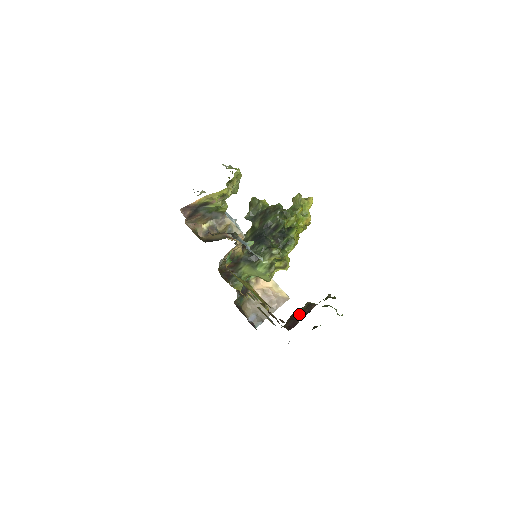
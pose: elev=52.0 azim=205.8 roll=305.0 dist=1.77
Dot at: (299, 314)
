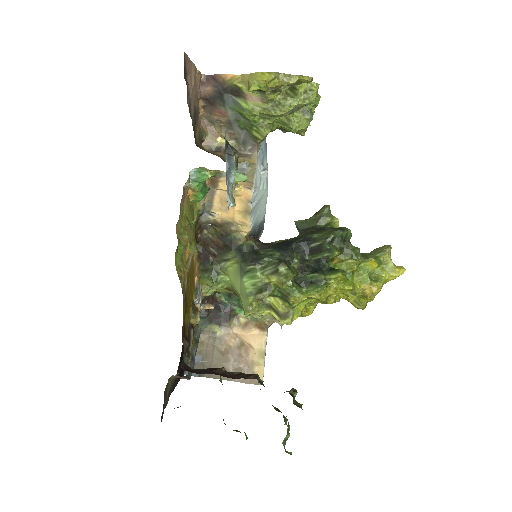
Dot at: (226, 373)
